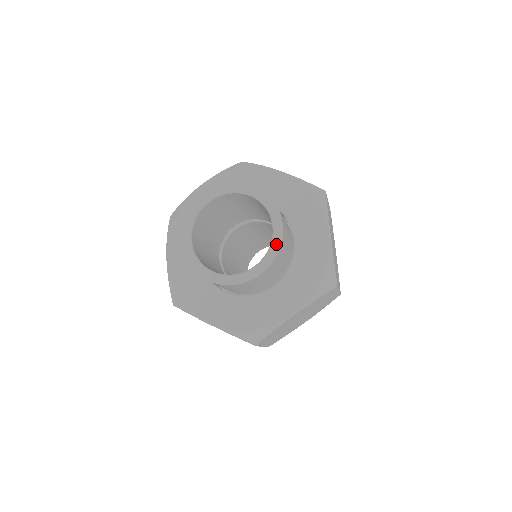
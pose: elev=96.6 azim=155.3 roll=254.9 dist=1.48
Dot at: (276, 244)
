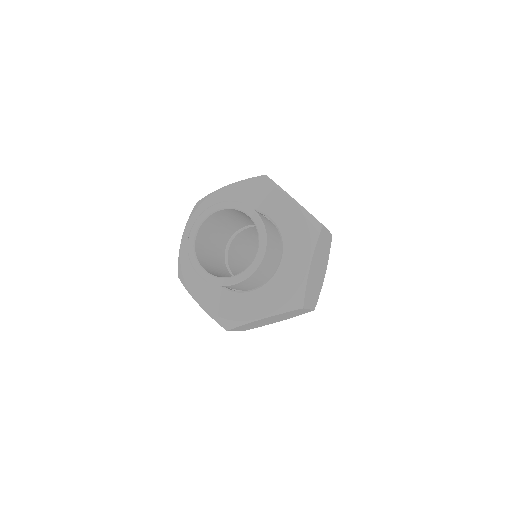
Dot at: (255, 265)
